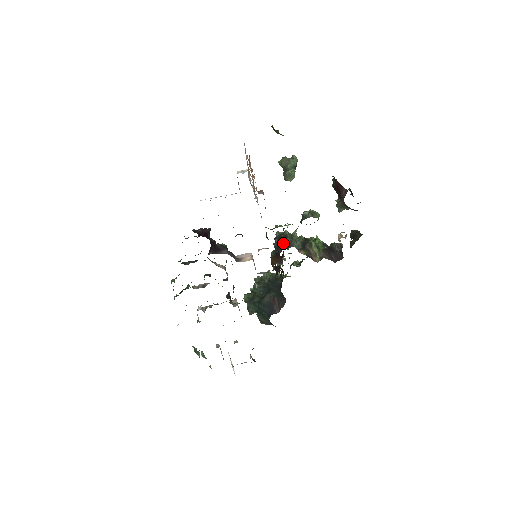
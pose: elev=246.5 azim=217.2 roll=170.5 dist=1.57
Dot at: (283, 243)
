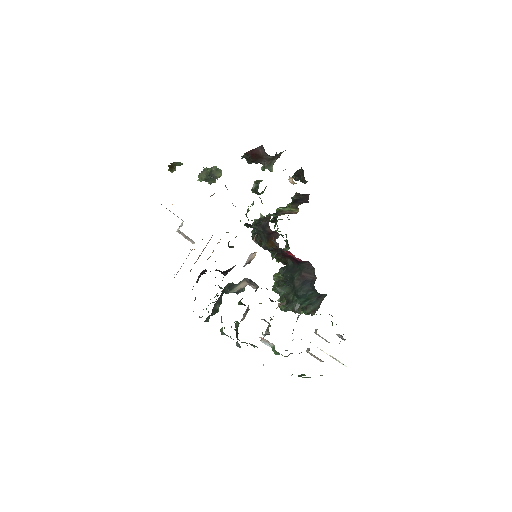
Dot at: (263, 221)
